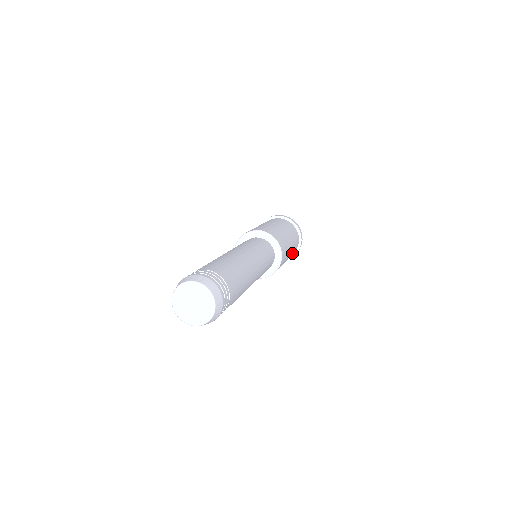
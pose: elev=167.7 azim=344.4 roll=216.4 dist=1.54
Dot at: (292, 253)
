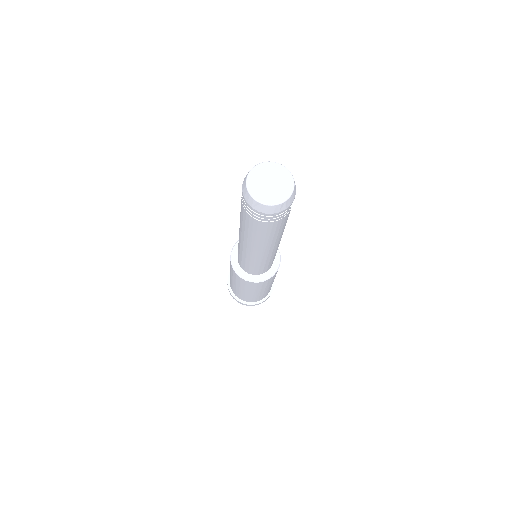
Dot at: occluded
